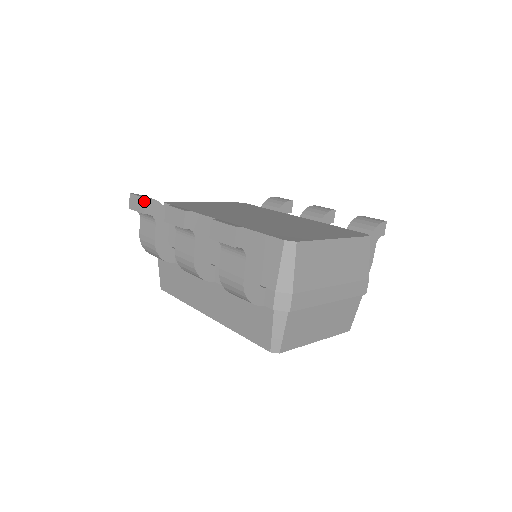
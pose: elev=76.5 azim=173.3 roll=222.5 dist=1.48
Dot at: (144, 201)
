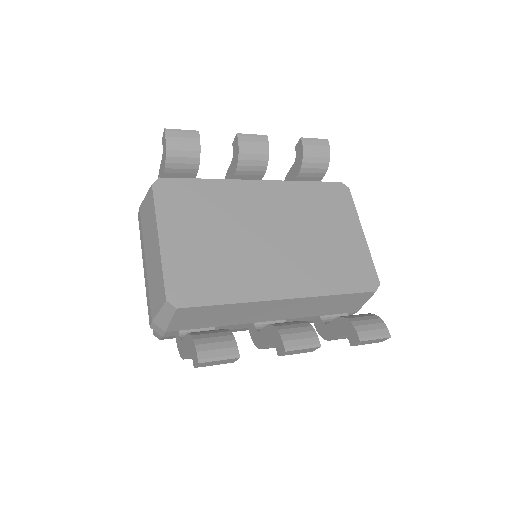
Dot at: (237, 359)
